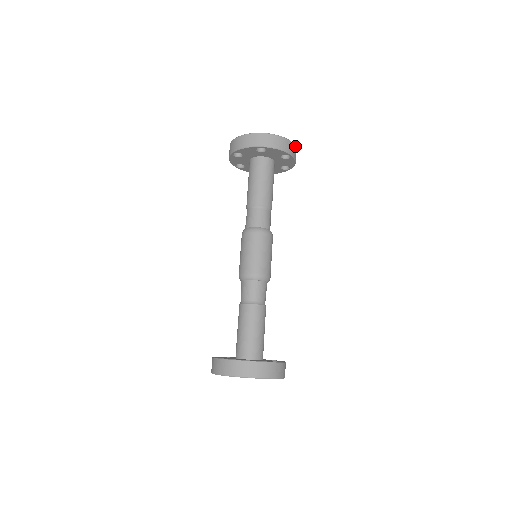
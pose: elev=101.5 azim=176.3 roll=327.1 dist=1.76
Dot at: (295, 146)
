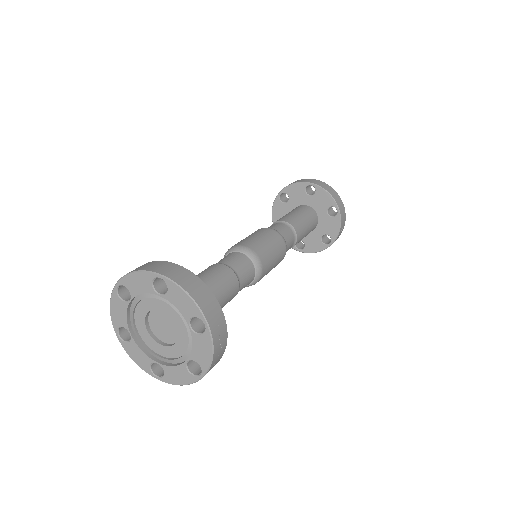
Dot at: (325, 183)
